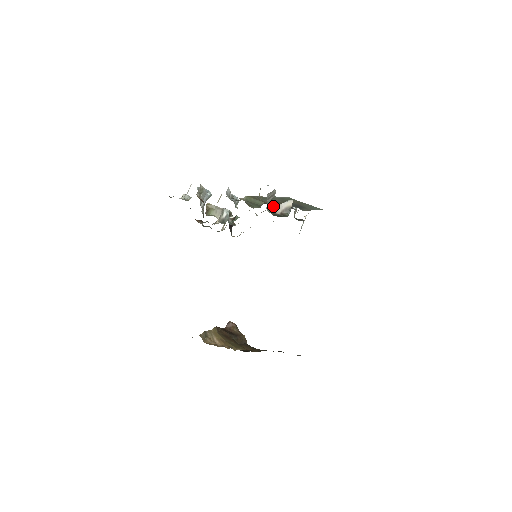
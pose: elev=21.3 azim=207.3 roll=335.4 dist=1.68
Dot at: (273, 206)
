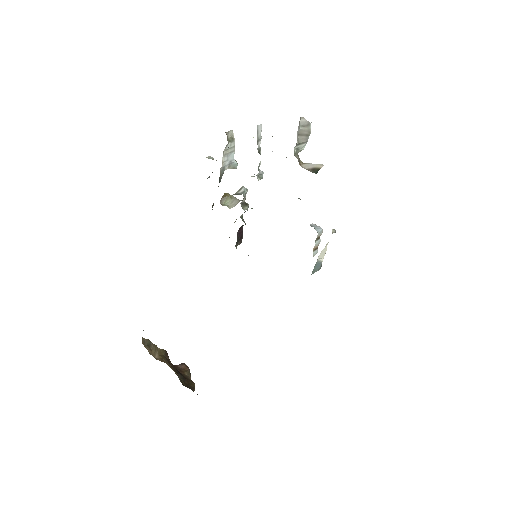
Dot at: (301, 161)
